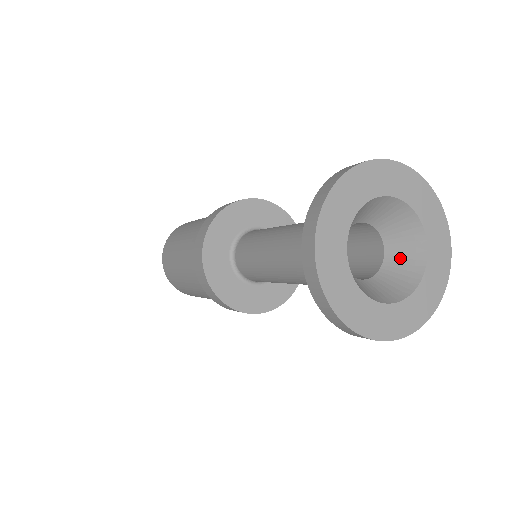
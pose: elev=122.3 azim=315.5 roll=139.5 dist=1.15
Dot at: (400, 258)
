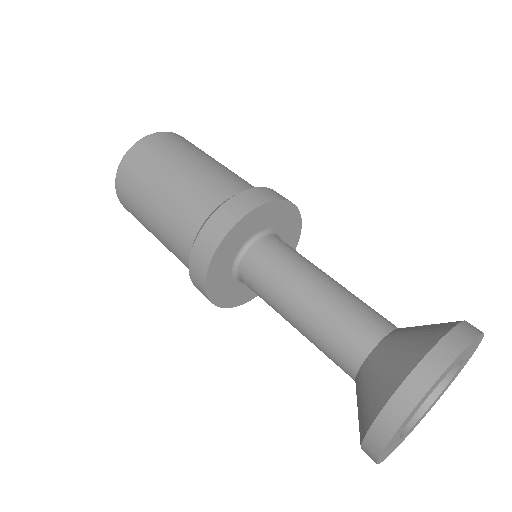
Dot at: occluded
